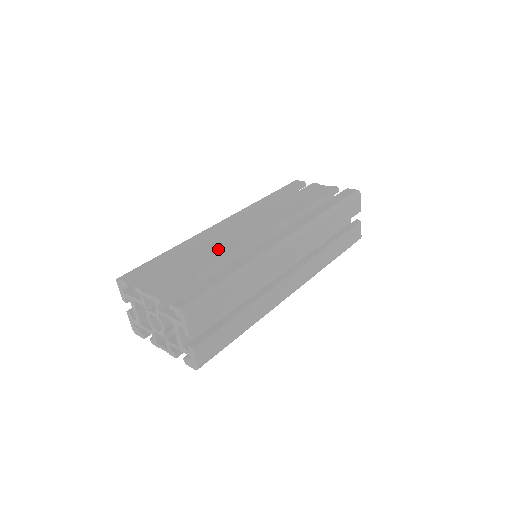
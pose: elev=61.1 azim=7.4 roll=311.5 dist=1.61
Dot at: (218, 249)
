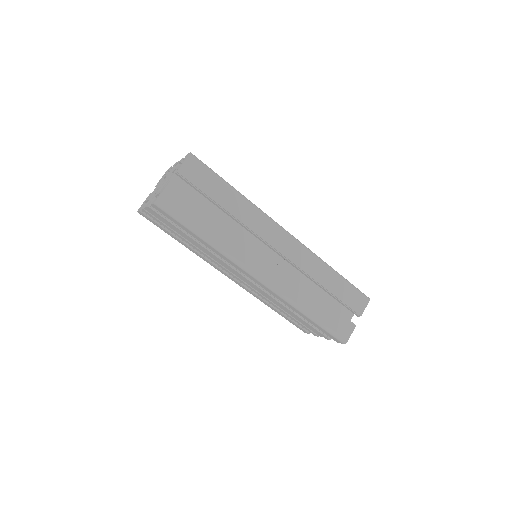
Dot at: occluded
